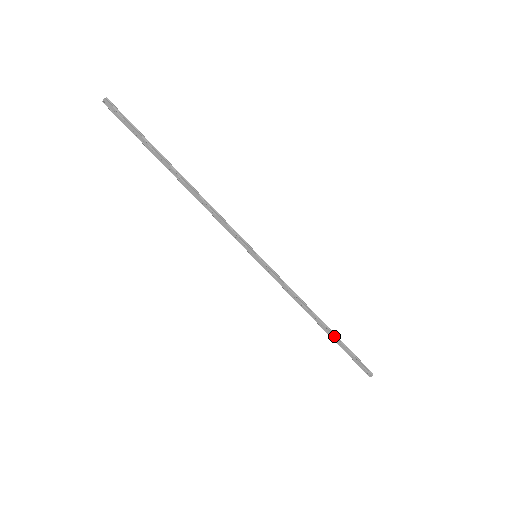
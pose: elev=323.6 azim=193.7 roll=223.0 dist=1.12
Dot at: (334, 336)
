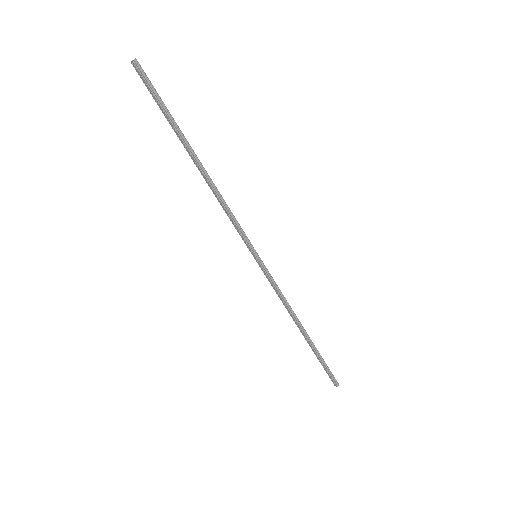
Dot at: (311, 345)
